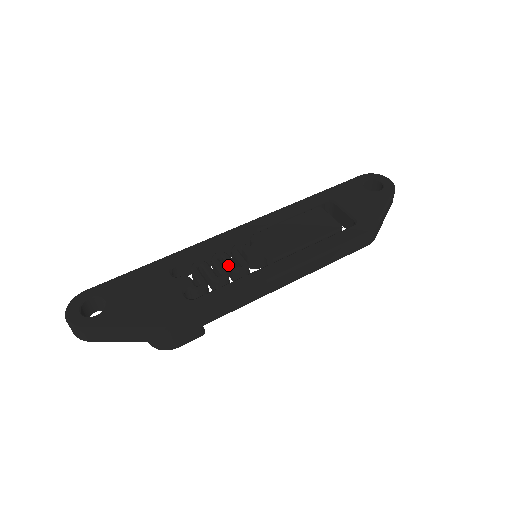
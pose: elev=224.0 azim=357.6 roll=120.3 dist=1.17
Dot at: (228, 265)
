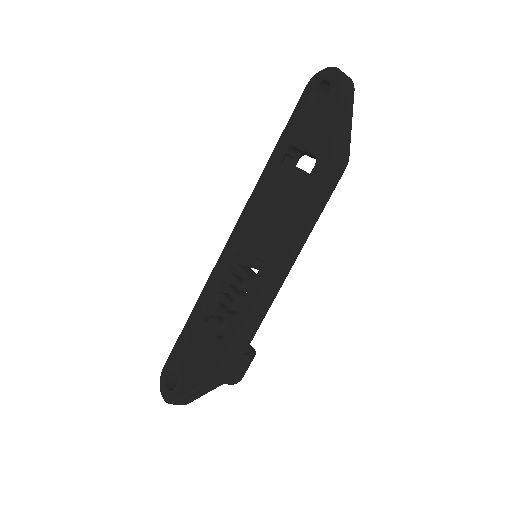
Dot at: occluded
